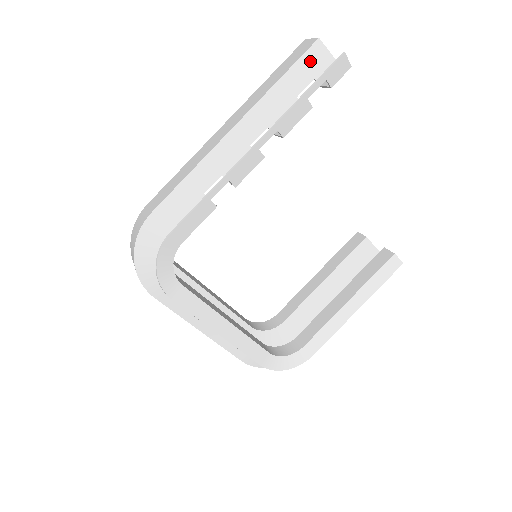
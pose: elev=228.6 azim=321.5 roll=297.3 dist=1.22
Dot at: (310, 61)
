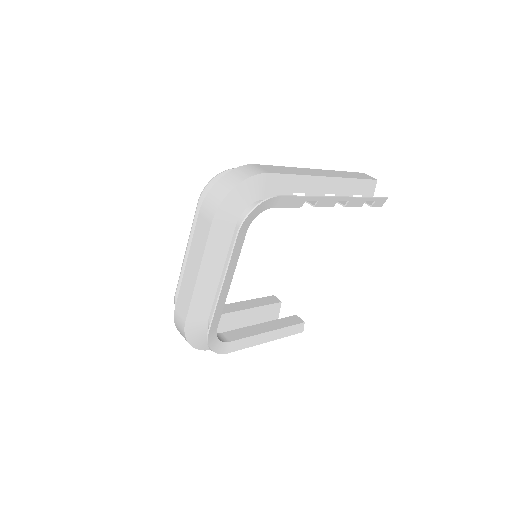
Dot at: (368, 185)
